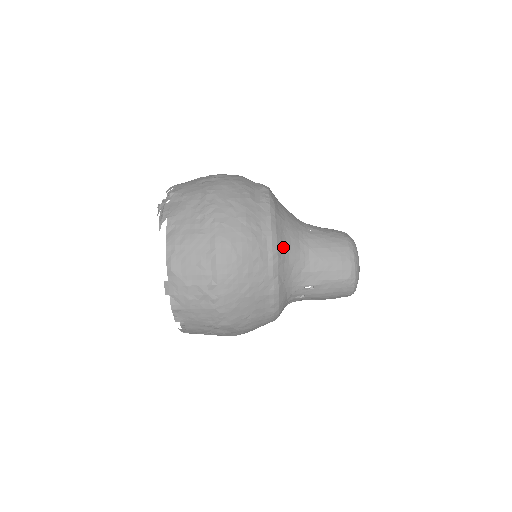
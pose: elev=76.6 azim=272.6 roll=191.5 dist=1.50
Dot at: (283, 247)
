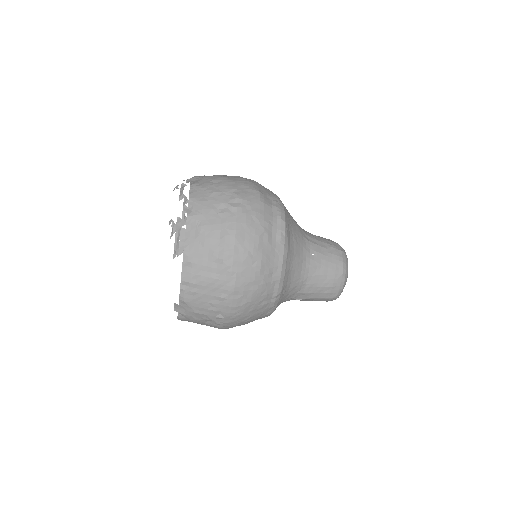
Dot at: (287, 283)
